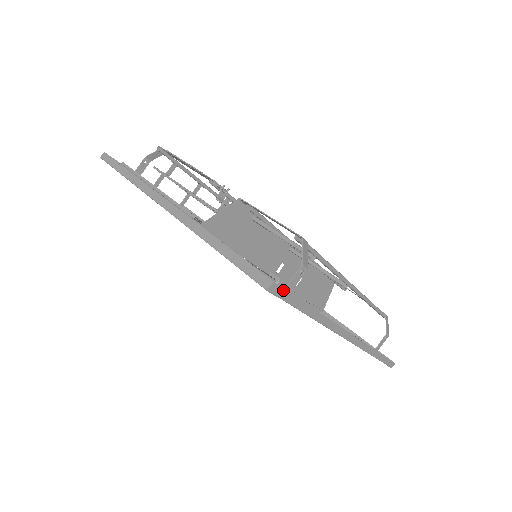
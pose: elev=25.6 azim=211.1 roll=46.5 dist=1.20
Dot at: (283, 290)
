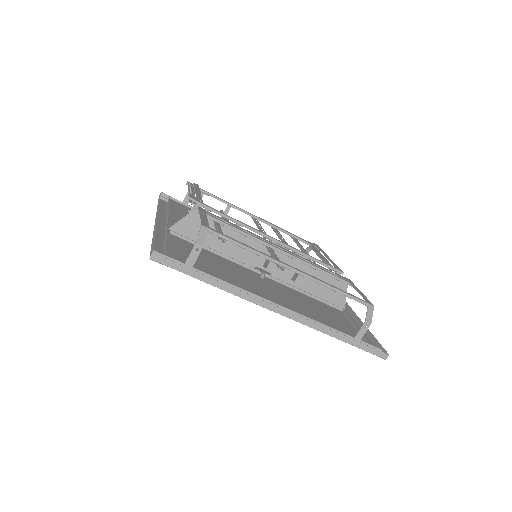
Dot at: (167, 260)
